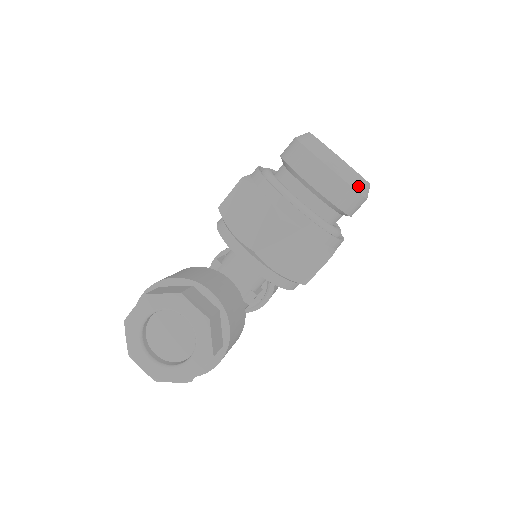
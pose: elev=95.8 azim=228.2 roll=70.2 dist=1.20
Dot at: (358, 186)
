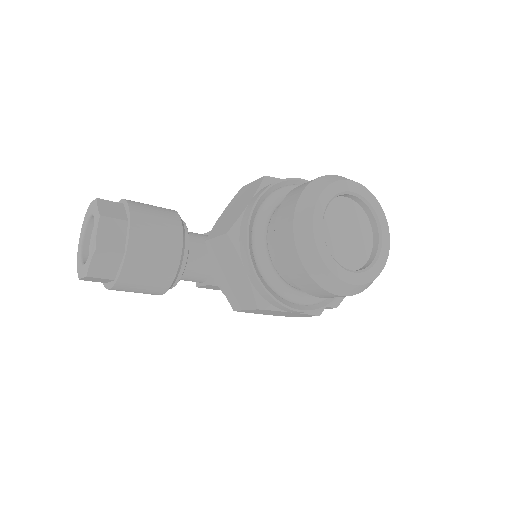
Dot at: (313, 269)
